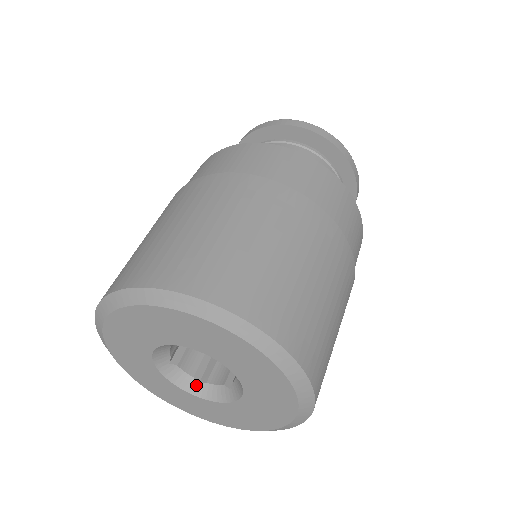
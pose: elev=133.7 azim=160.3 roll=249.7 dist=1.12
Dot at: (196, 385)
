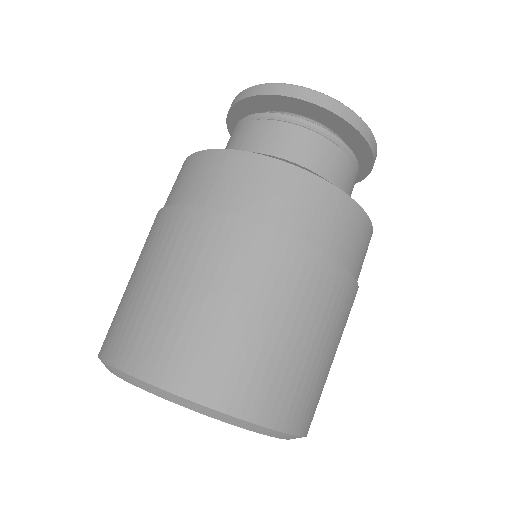
Dot at: occluded
